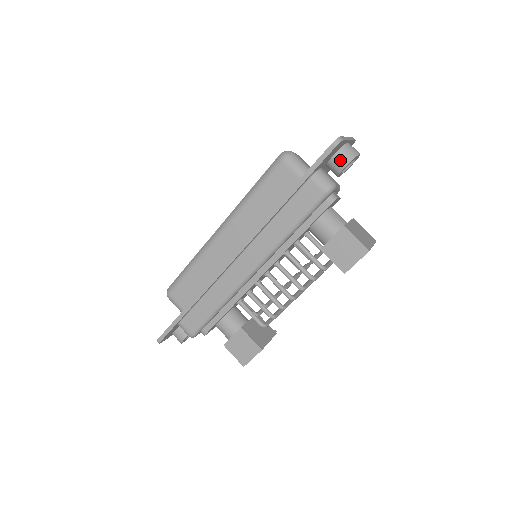
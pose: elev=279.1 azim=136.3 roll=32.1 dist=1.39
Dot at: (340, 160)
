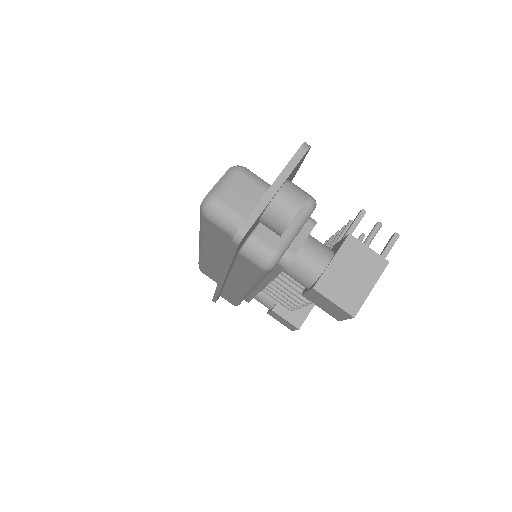
Dot at: (270, 227)
